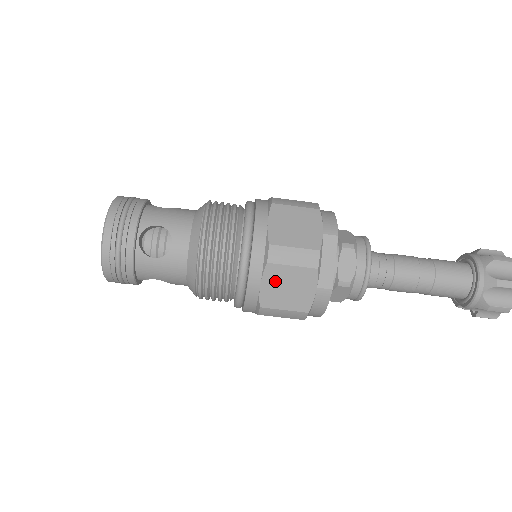
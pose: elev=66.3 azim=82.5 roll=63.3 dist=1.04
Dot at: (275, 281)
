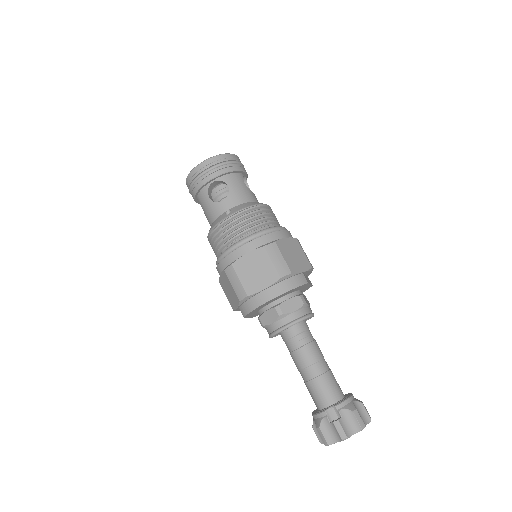
Dot at: (292, 246)
